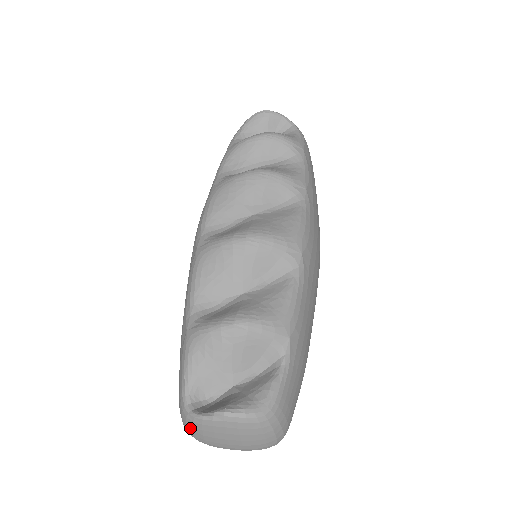
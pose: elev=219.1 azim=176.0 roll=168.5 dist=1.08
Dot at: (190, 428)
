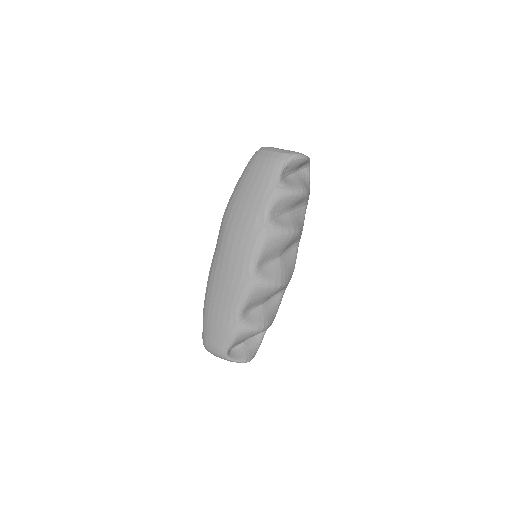
Dot at: (219, 357)
